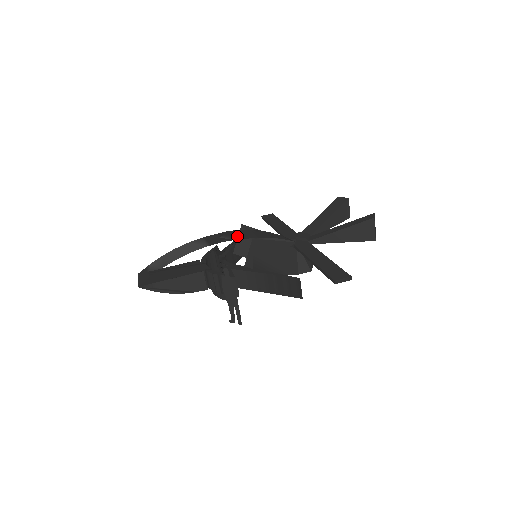
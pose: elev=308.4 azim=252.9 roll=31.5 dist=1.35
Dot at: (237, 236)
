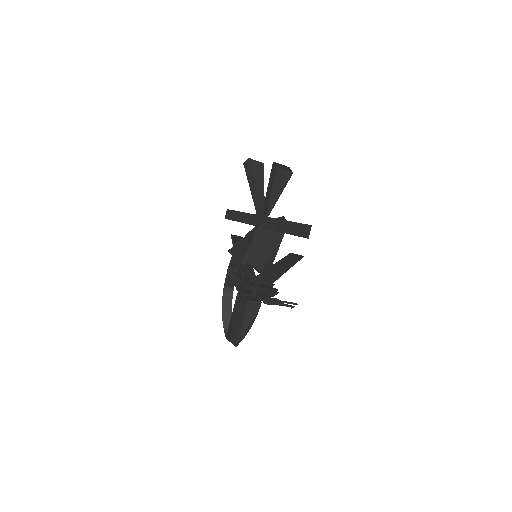
Dot at: (236, 265)
